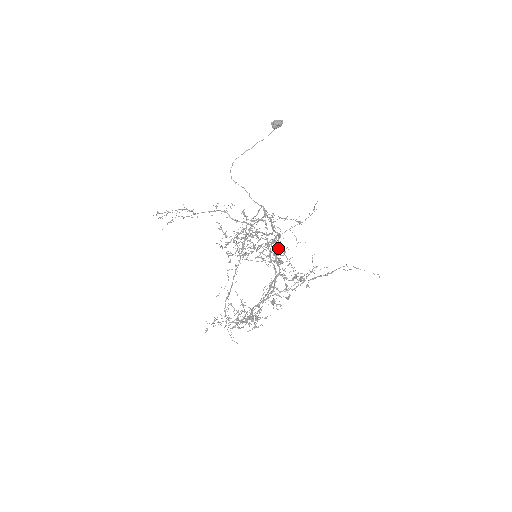
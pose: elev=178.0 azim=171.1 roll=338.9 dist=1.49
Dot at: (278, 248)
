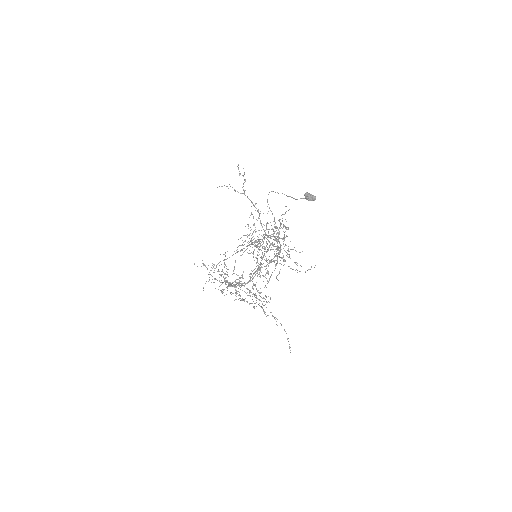
Dot at: occluded
